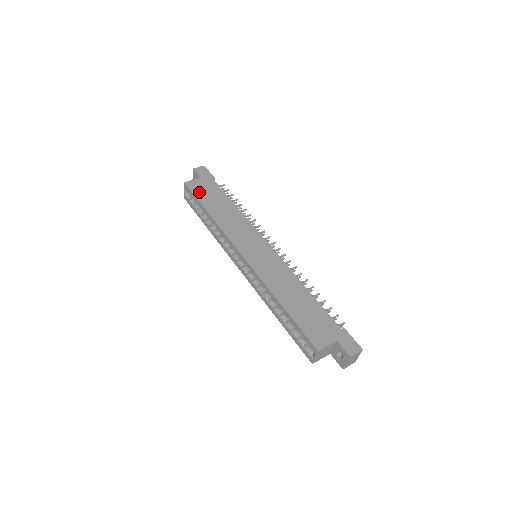
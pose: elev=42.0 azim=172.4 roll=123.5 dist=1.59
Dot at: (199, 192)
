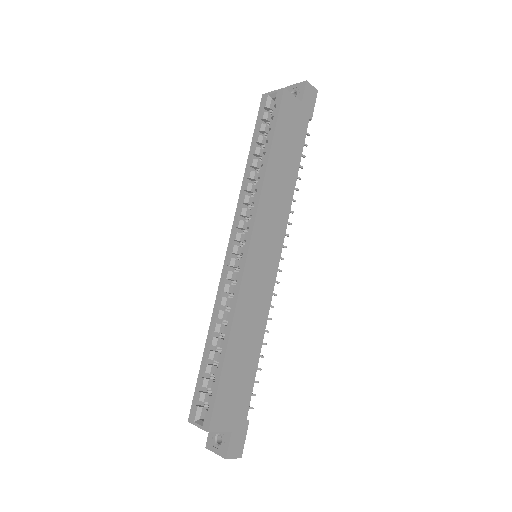
Dot at: (285, 120)
